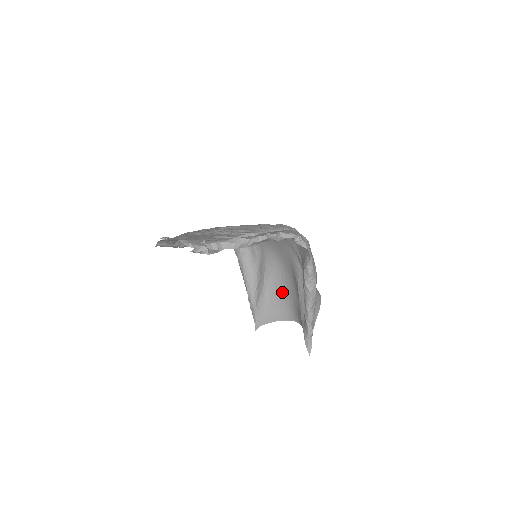
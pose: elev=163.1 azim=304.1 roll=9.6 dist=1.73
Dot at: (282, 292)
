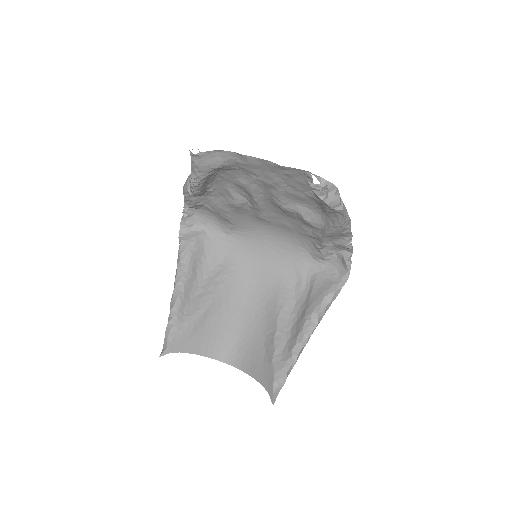
Dot at: (228, 319)
